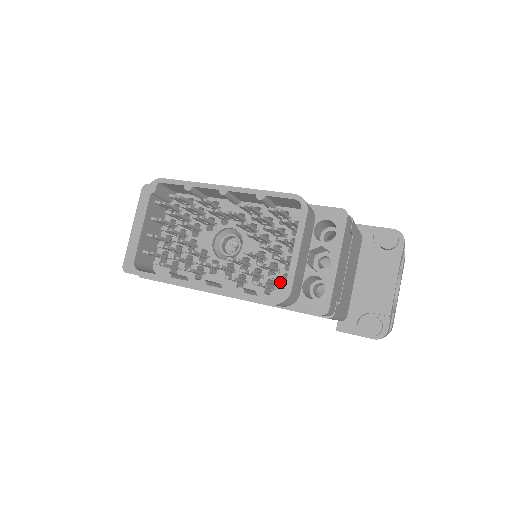
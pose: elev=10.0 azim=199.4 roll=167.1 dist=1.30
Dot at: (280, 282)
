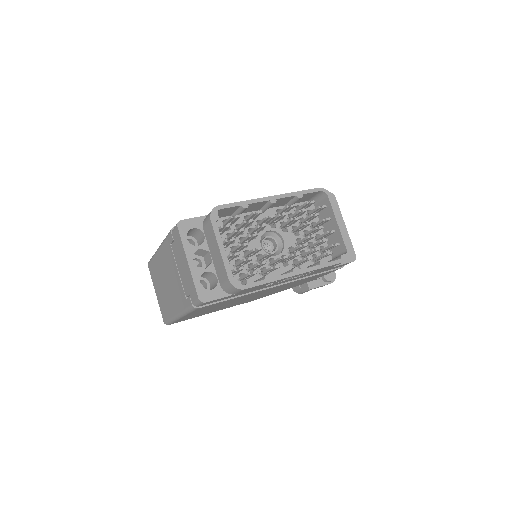
Dot at: (320, 253)
